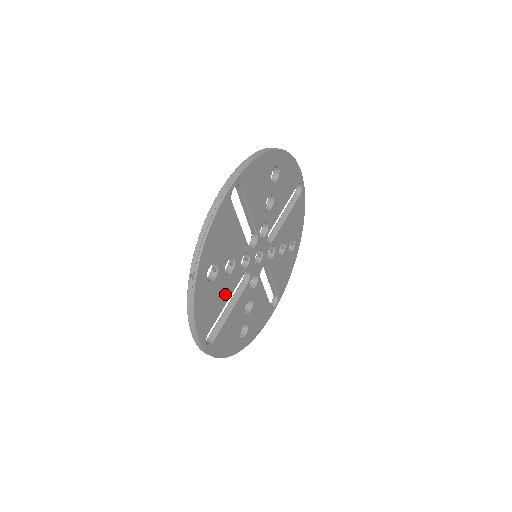
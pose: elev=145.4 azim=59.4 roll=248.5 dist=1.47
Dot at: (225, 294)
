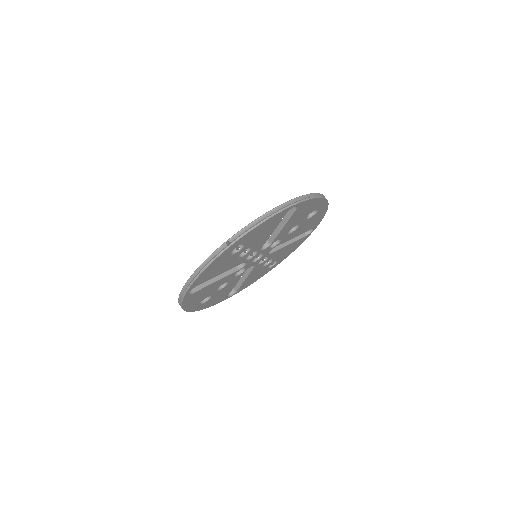
Dot at: (226, 268)
